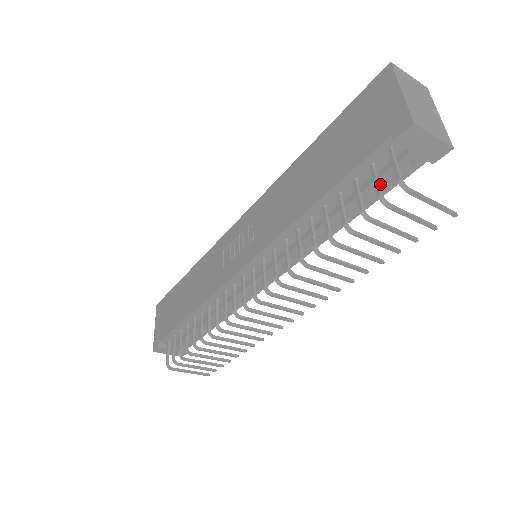
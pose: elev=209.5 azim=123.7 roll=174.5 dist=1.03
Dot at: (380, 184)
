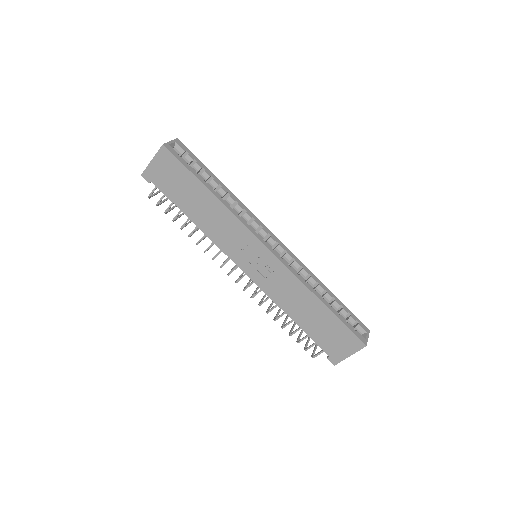
Dot at: occluded
